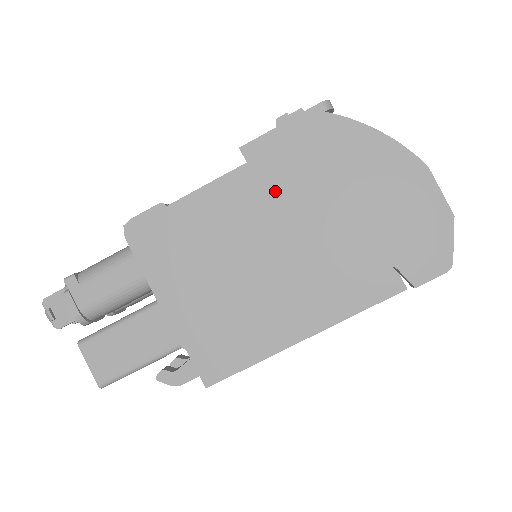
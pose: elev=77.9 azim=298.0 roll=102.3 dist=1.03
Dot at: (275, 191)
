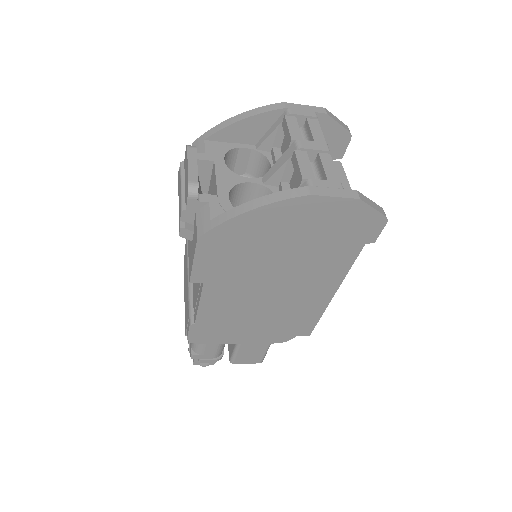
Dot at: (237, 278)
